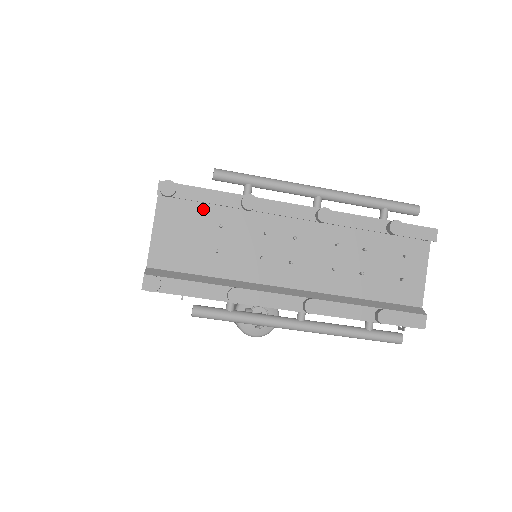
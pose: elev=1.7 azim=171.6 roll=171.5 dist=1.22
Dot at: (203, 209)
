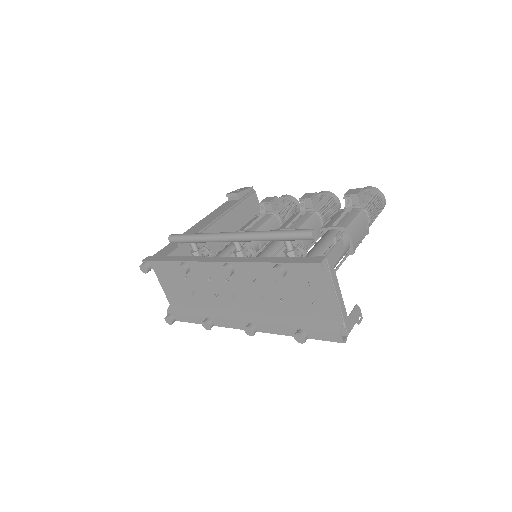
Dot at: occluded
